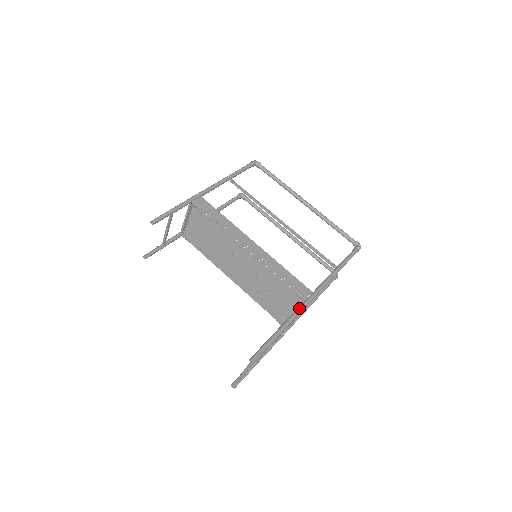
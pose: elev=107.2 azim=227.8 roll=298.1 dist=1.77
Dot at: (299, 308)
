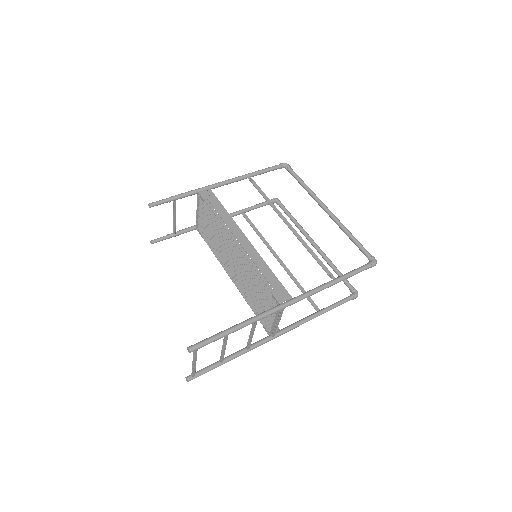
Dot at: (267, 310)
